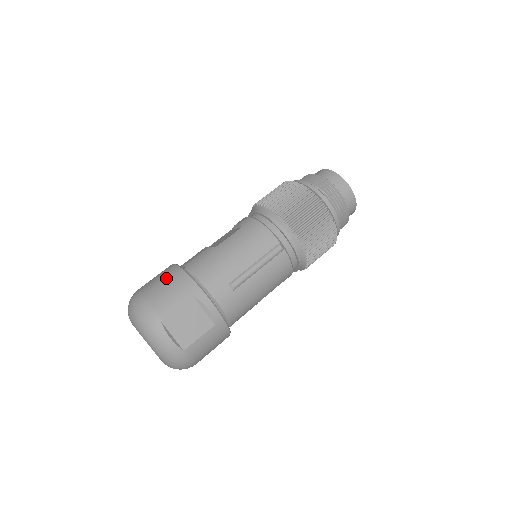
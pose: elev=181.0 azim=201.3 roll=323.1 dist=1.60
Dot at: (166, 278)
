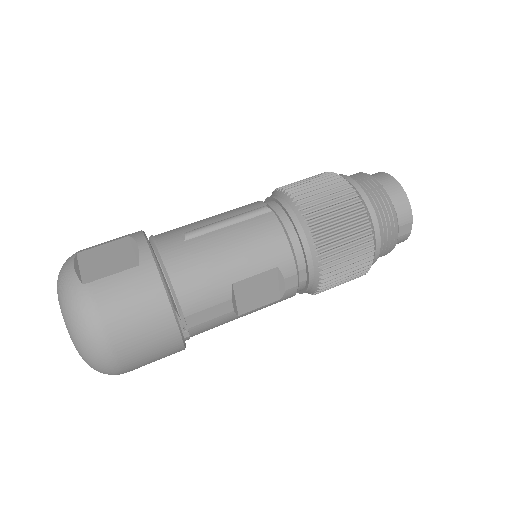
Dot at: occluded
